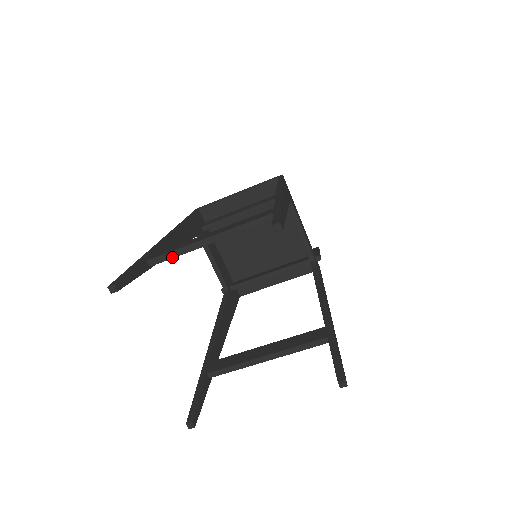
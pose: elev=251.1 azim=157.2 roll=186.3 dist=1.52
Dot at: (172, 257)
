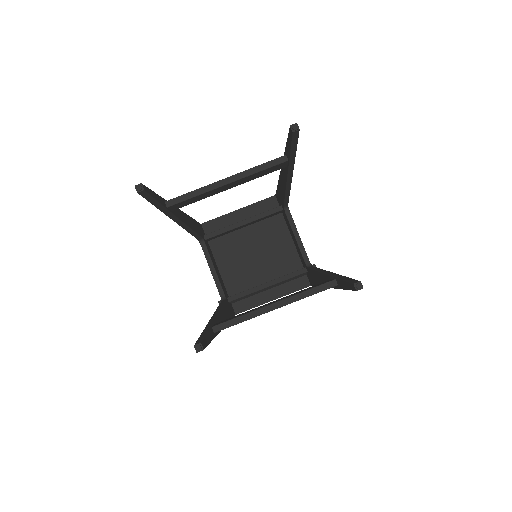
Dot at: (189, 198)
